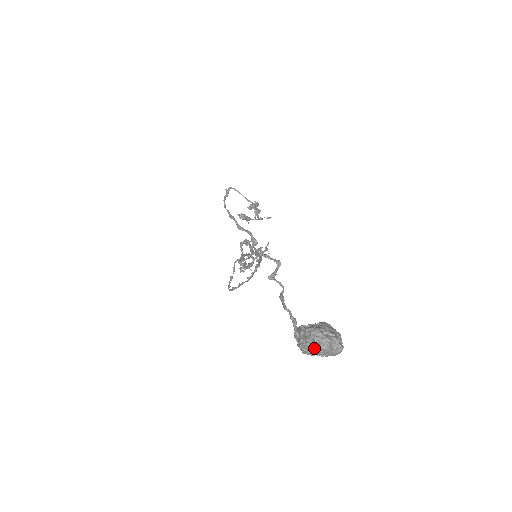
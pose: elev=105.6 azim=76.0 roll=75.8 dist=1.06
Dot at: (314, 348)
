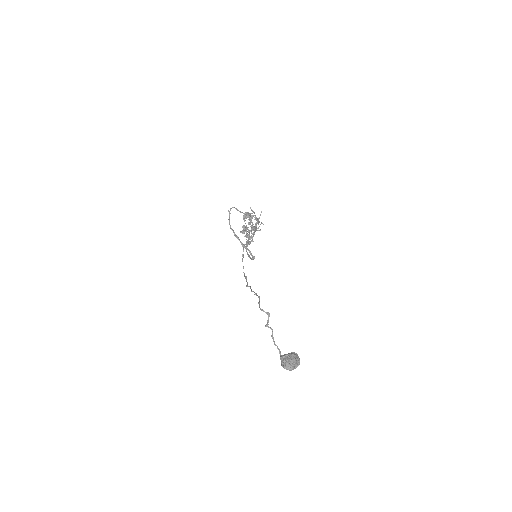
Dot at: occluded
